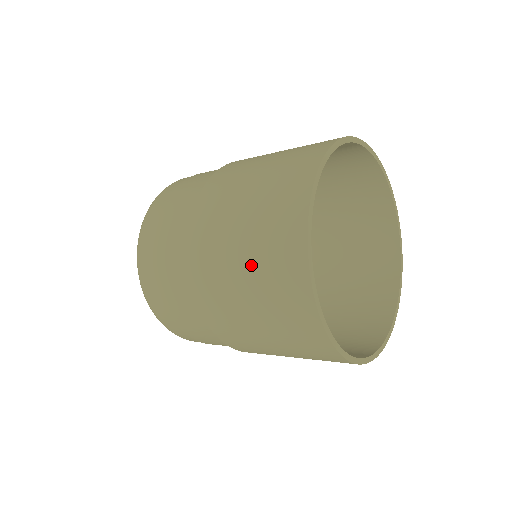
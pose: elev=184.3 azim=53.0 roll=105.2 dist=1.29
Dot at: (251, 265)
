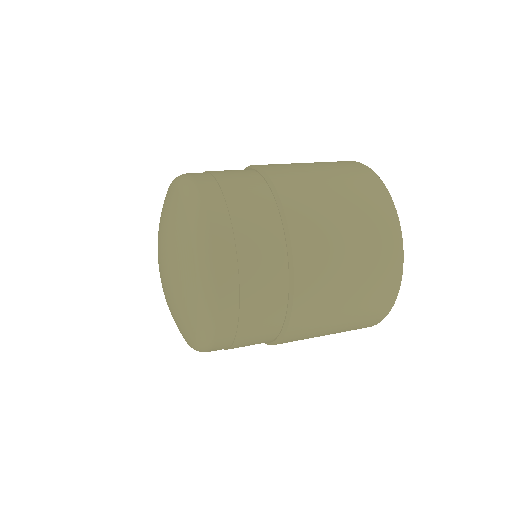
Dot at: occluded
